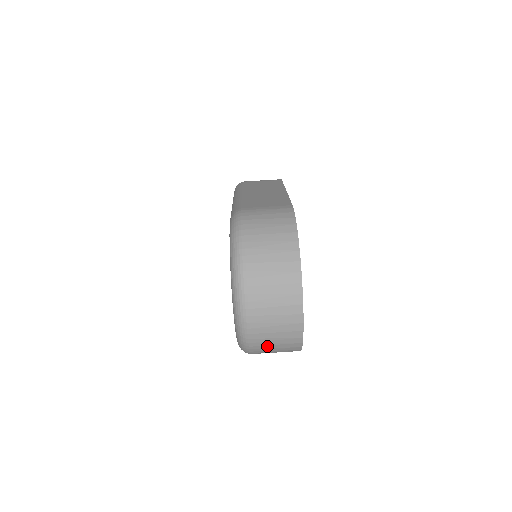
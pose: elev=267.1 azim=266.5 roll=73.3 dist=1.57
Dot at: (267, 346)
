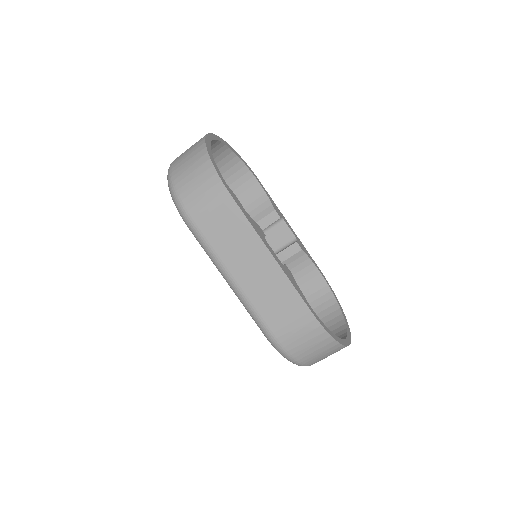
Dot at: occluded
